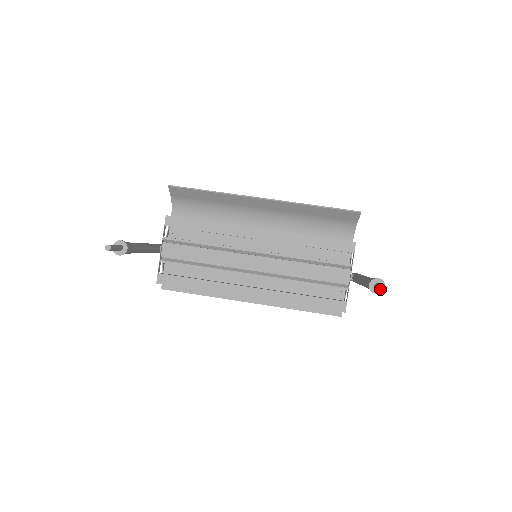
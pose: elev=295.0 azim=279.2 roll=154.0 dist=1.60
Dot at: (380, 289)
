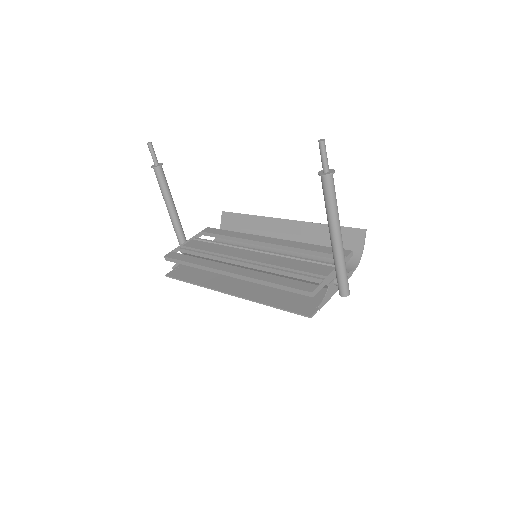
Dot at: occluded
